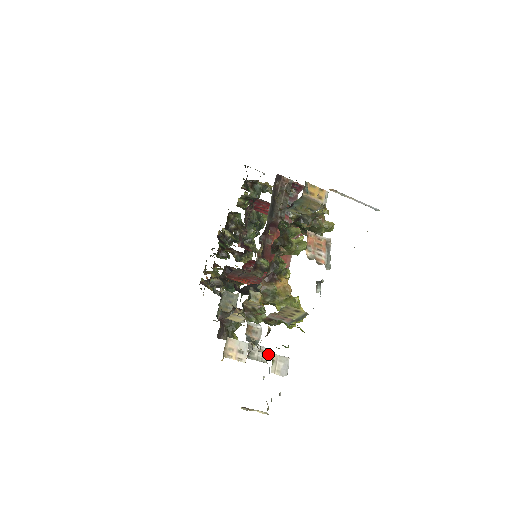
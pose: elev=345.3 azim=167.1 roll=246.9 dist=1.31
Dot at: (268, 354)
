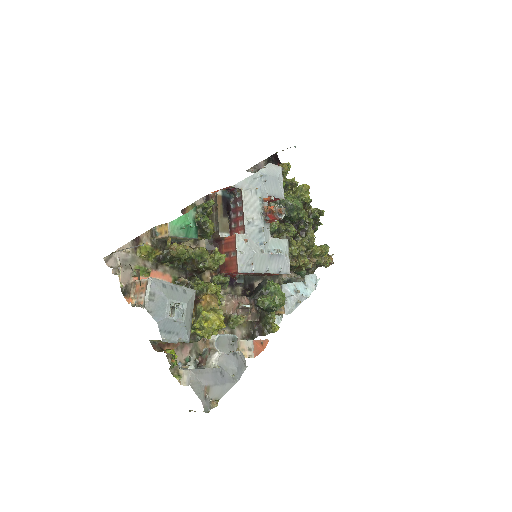
Dot at: (186, 369)
